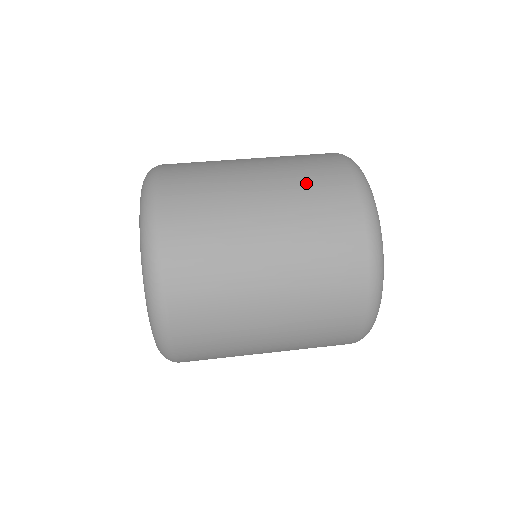
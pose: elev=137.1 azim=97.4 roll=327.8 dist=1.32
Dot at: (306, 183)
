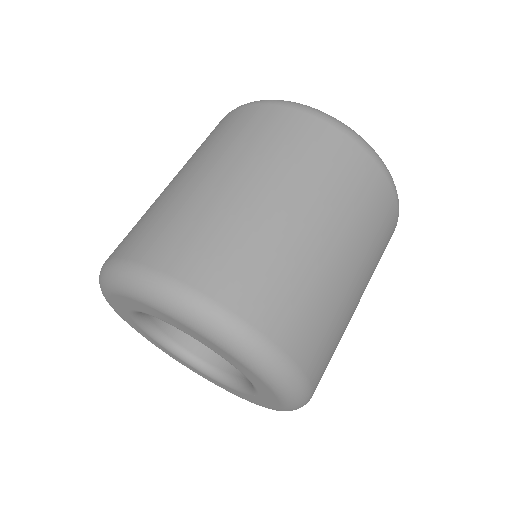
Dot at: (373, 230)
